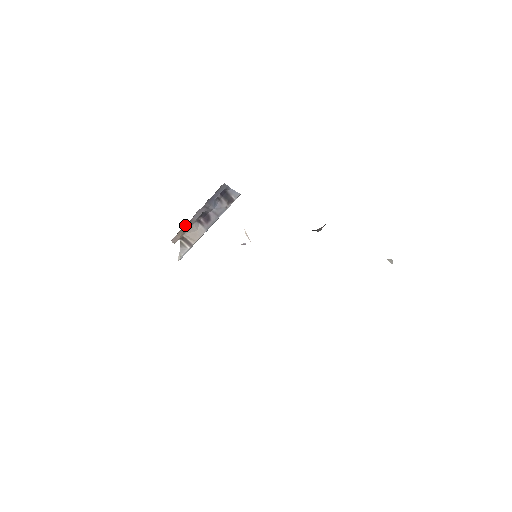
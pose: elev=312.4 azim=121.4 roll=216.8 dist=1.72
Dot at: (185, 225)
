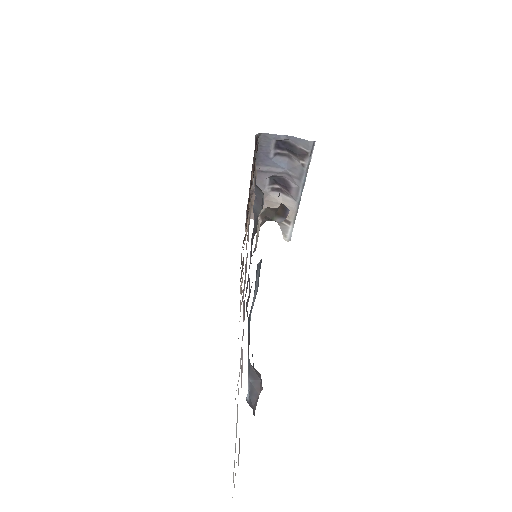
Dot at: (252, 199)
